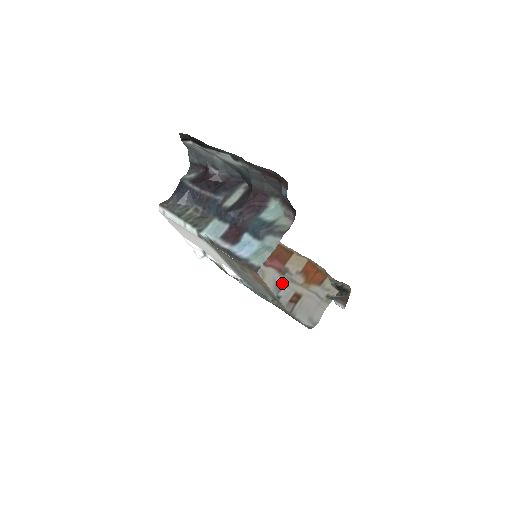
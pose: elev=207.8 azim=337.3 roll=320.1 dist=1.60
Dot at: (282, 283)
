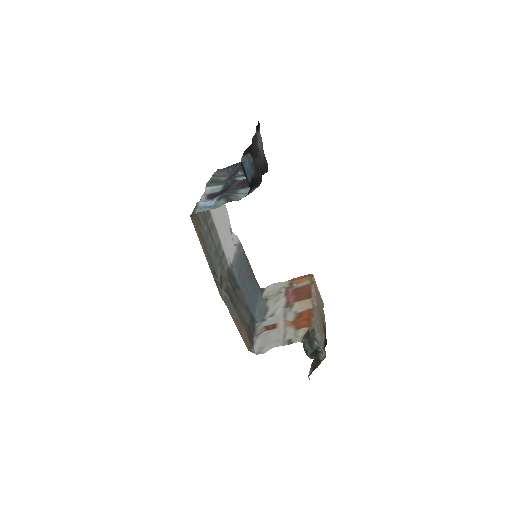
Dot at: (278, 312)
